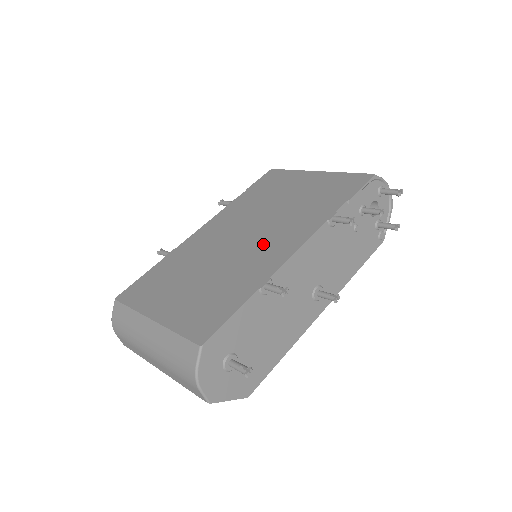
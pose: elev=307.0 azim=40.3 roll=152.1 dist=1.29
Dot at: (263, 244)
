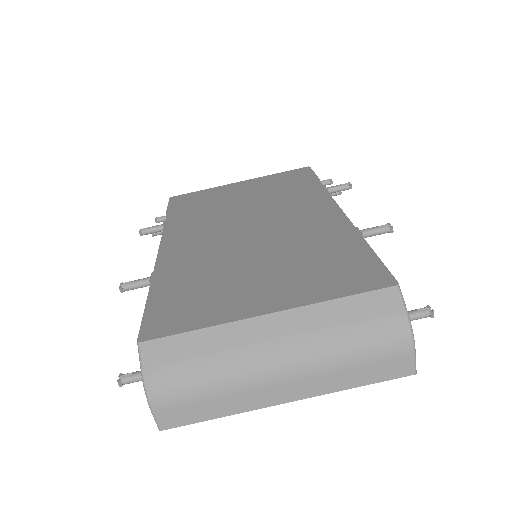
Dot at: (290, 221)
